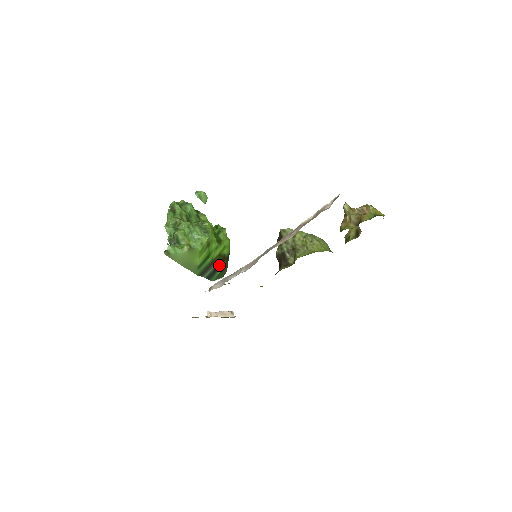
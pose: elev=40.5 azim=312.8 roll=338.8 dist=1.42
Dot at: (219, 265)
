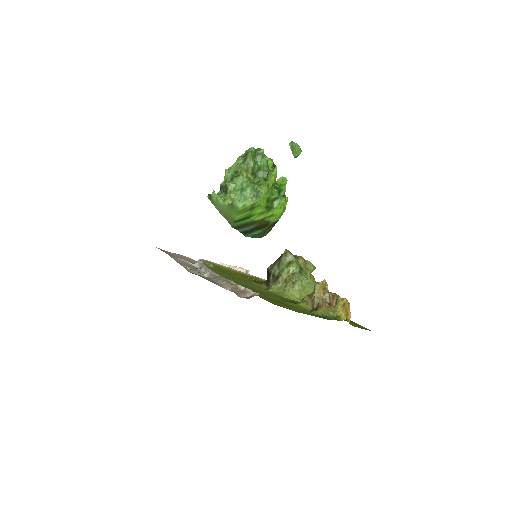
Dot at: (259, 228)
